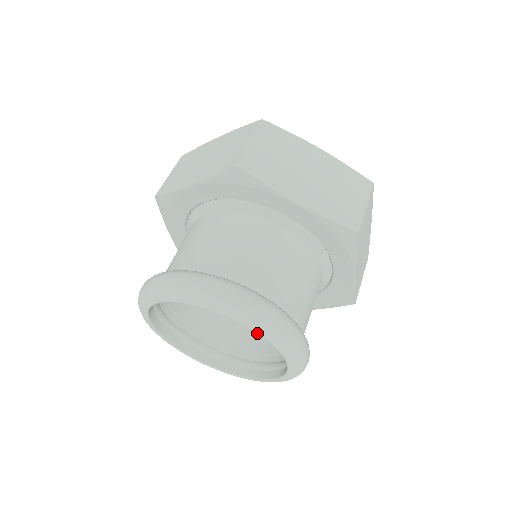
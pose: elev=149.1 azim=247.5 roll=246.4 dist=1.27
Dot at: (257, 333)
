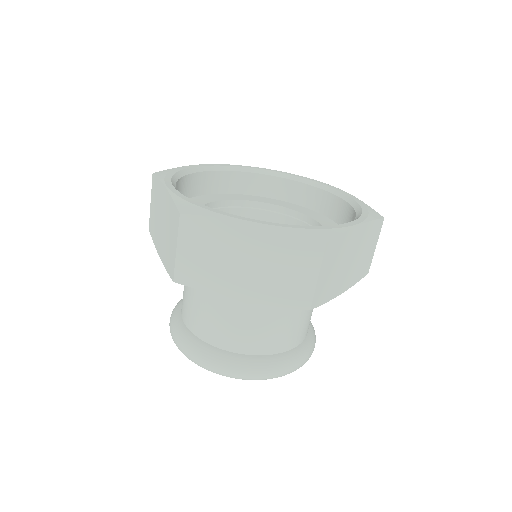
Dot at: occluded
